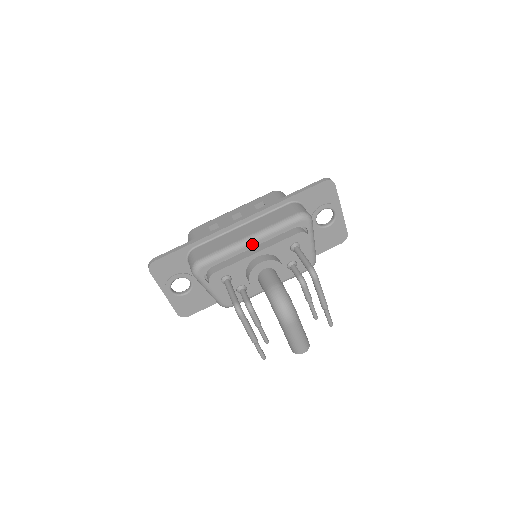
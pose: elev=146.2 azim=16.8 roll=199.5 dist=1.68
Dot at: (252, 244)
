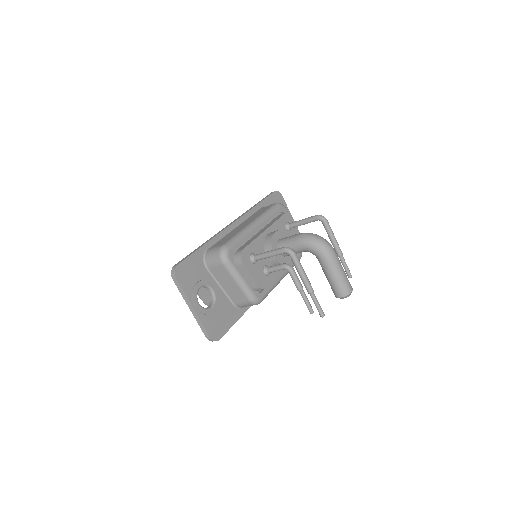
Dot at: (258, 227)
